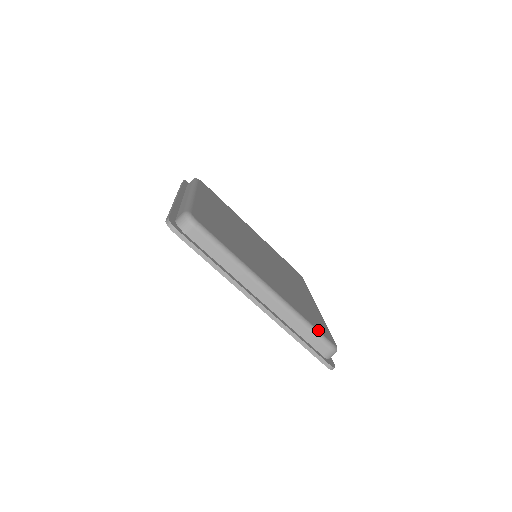
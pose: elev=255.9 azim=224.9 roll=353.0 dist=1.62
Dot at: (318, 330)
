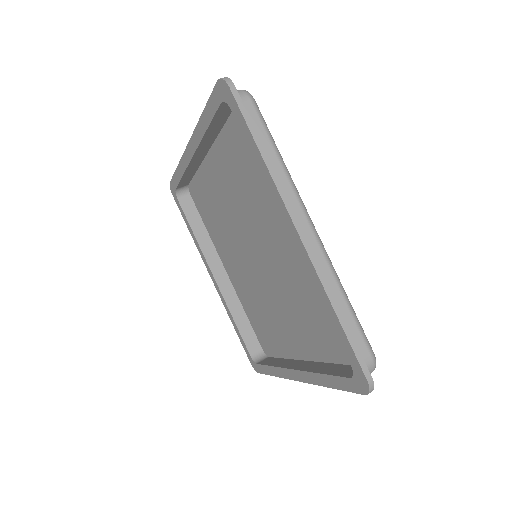
Dot at: occluded
